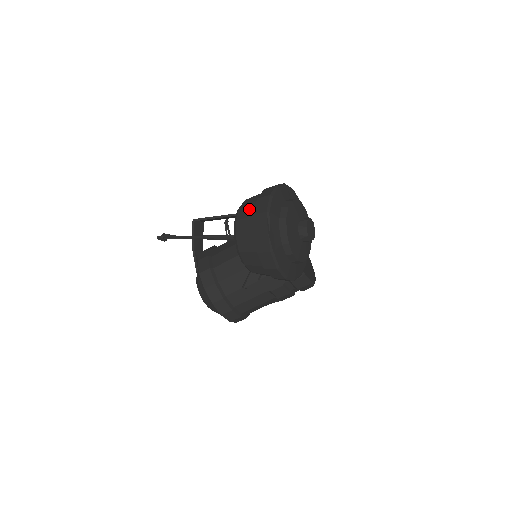
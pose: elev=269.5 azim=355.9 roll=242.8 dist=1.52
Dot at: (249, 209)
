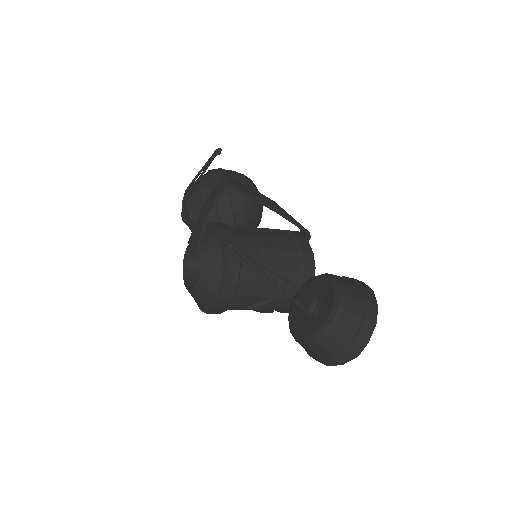
Dot at: (353, 321)
